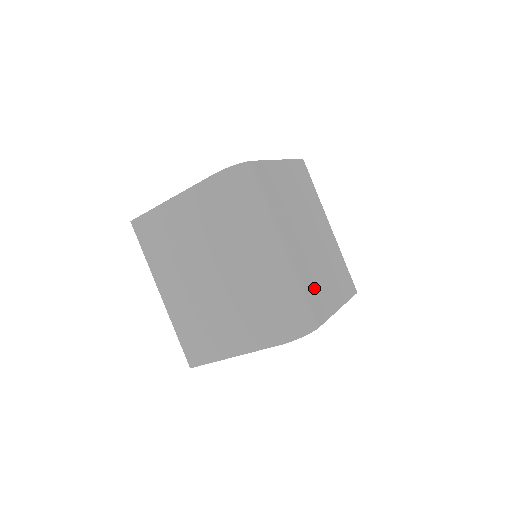
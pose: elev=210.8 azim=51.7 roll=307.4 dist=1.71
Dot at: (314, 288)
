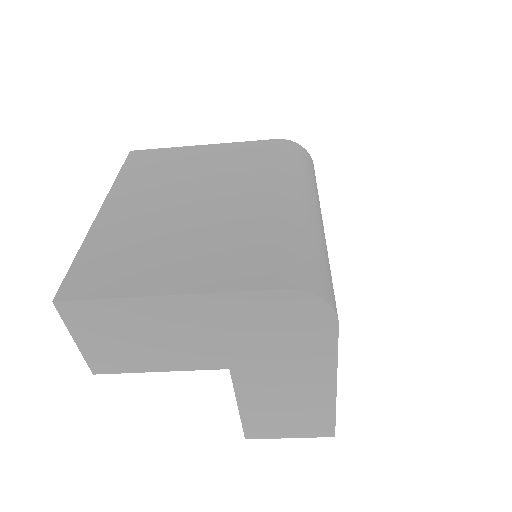
Dot at: occluded
